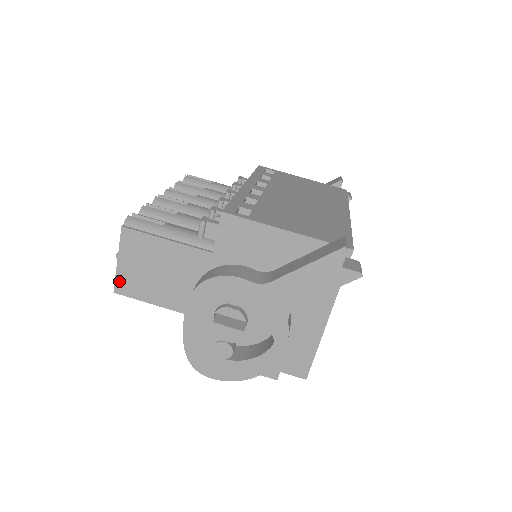
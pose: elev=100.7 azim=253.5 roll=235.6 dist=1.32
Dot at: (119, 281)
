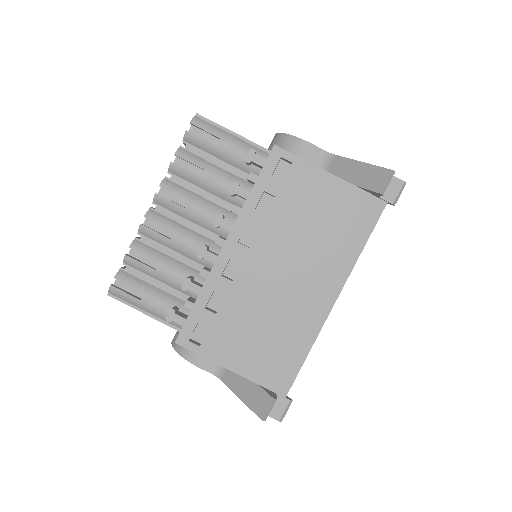
Dot at: occluded
